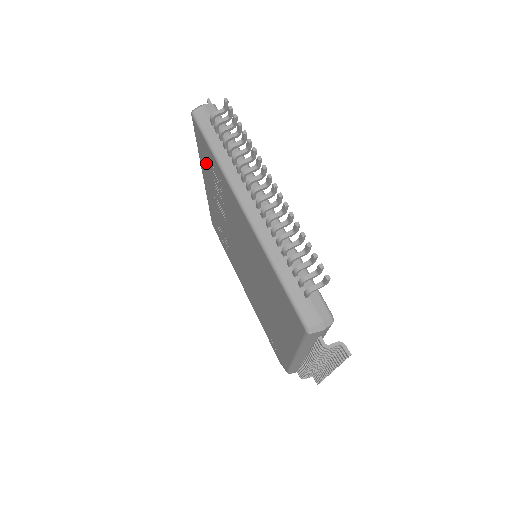
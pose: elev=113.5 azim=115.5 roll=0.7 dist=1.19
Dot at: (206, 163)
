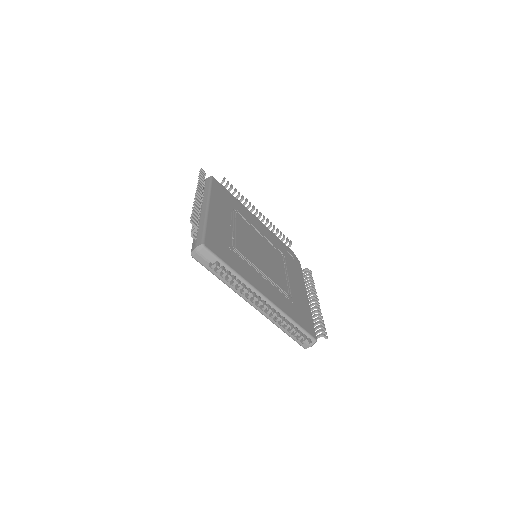
Dot at: occluded
